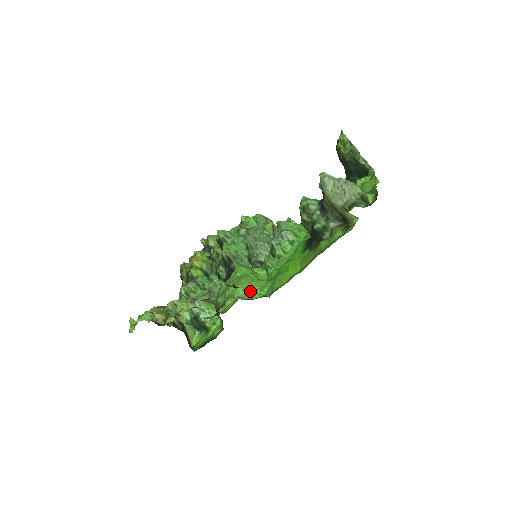
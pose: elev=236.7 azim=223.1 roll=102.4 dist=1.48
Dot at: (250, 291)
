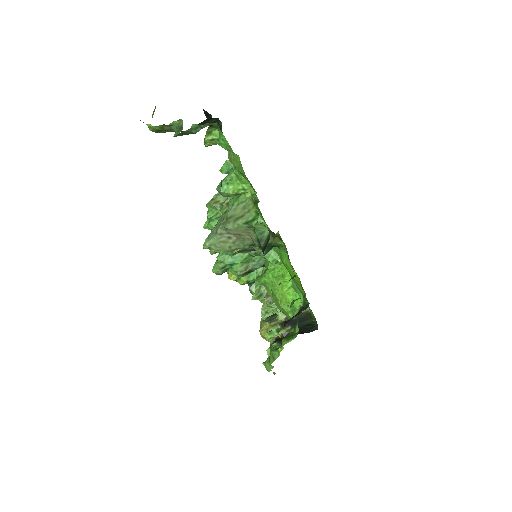
Dot at: occluded
